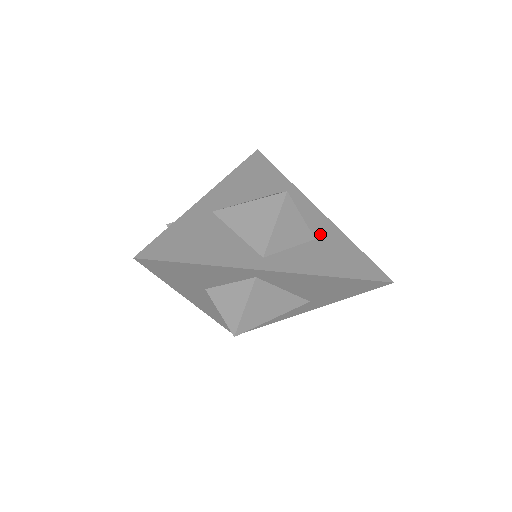
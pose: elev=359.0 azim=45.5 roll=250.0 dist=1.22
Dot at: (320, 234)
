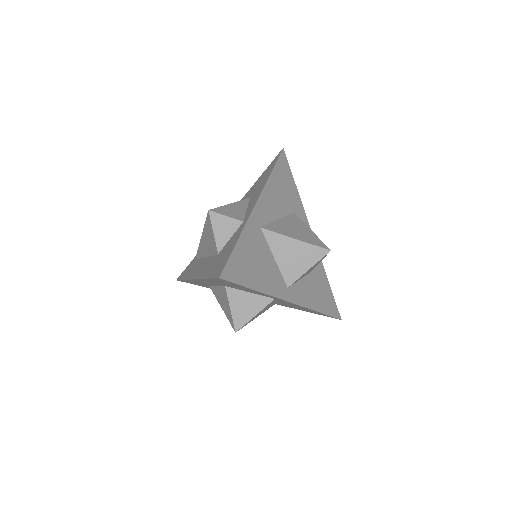
Dot at: occluded
